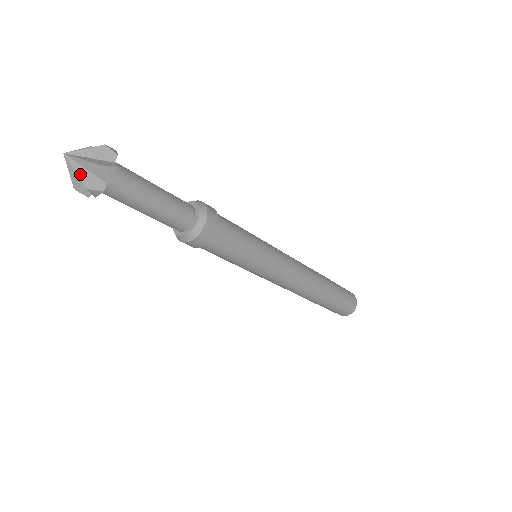
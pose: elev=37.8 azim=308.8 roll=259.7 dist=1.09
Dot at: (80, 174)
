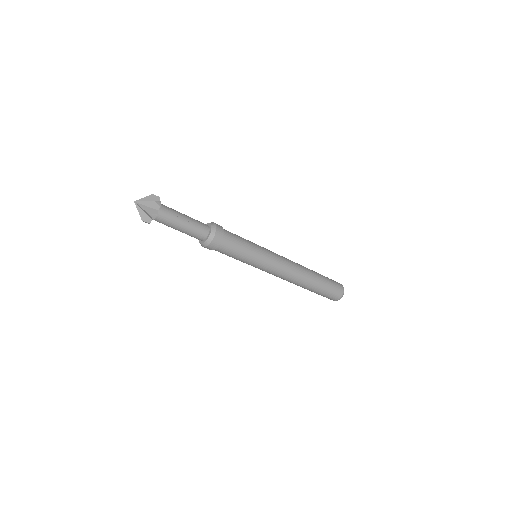
Dot at: (140, 213)
